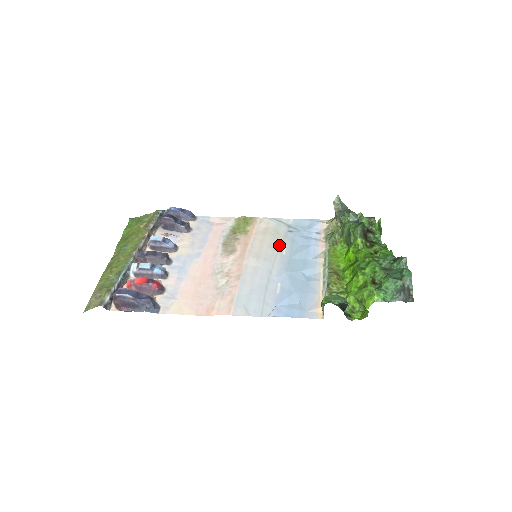
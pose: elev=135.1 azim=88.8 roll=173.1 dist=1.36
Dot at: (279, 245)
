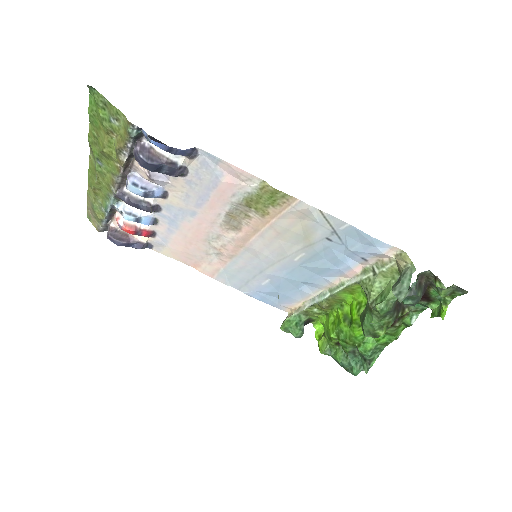
Dot at: (297, 249)
